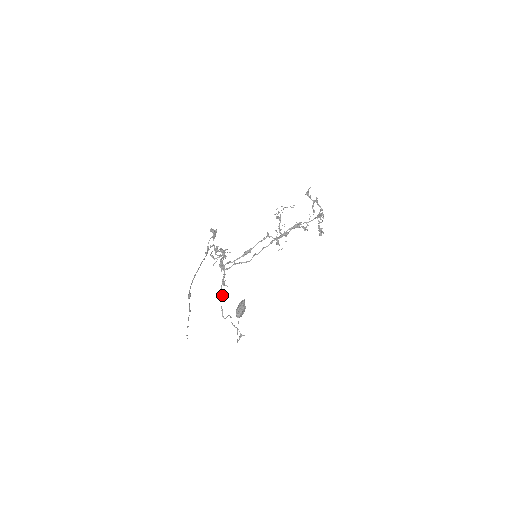
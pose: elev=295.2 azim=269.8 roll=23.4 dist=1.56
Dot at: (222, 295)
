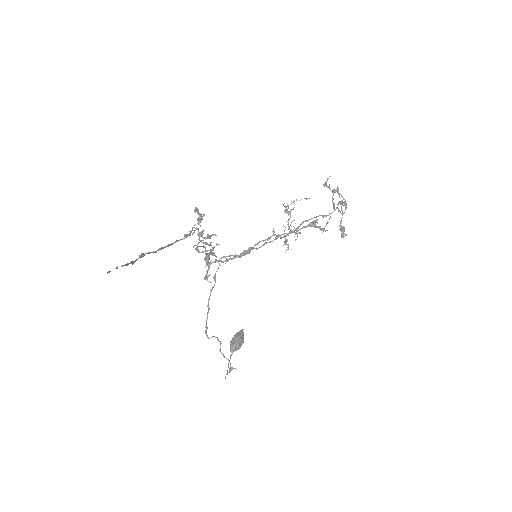
Dot at: (208, 308)
